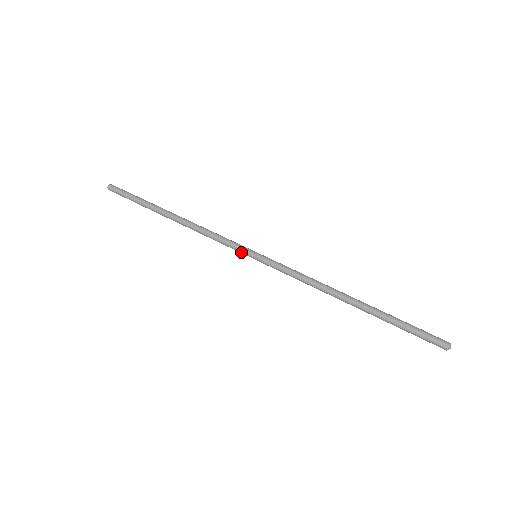
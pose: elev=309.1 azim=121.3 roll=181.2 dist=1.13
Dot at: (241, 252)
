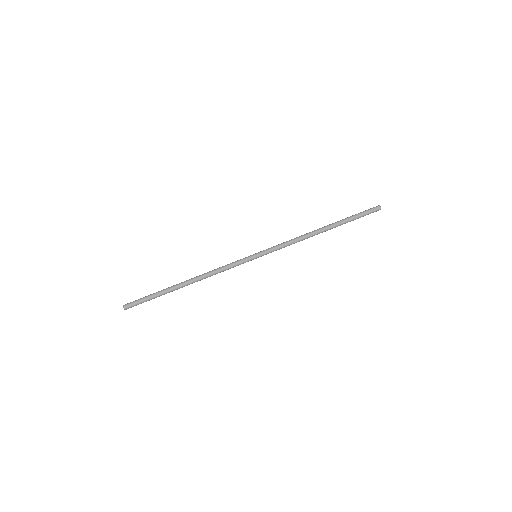
Dot at: (246, 261)
